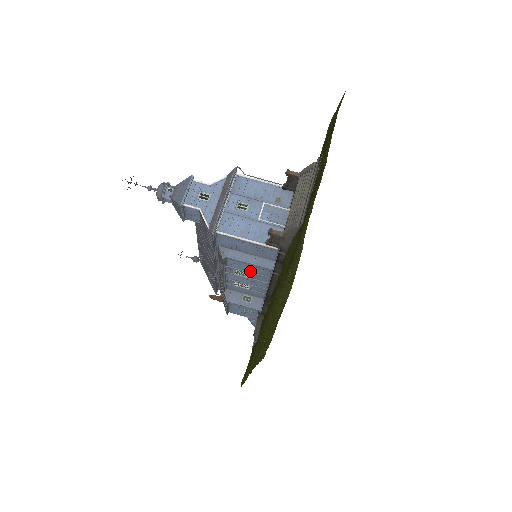
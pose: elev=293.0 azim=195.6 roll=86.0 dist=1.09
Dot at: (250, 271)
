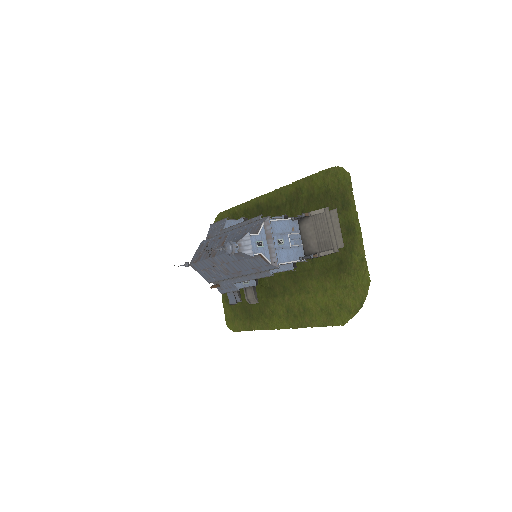
Dot at: (274, 272)
